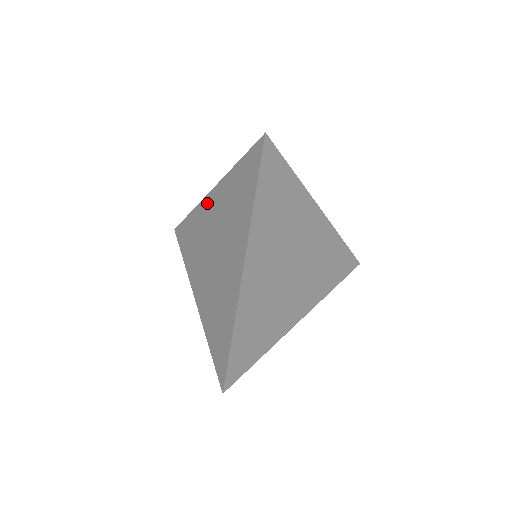
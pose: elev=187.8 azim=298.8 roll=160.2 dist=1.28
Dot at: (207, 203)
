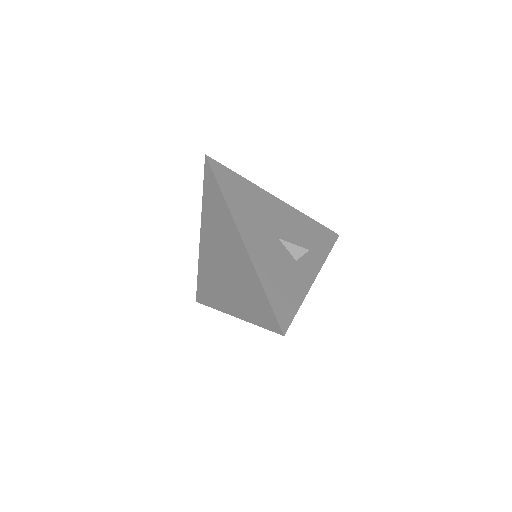
Dot at: (236, 236)
